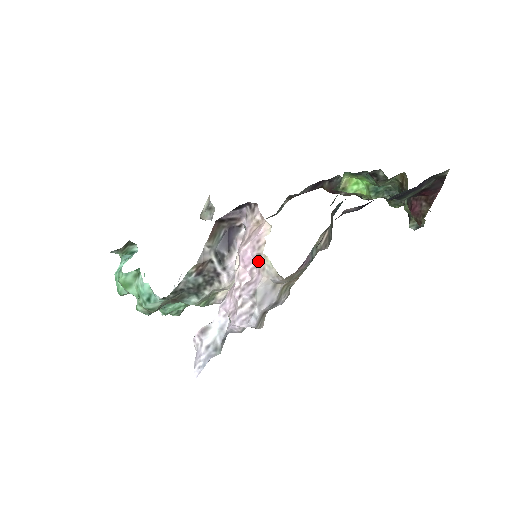
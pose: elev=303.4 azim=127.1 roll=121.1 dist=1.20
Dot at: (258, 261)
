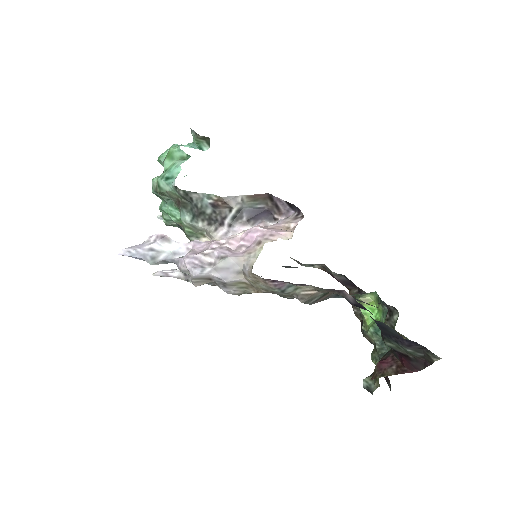
Dot at: (254, 245)
